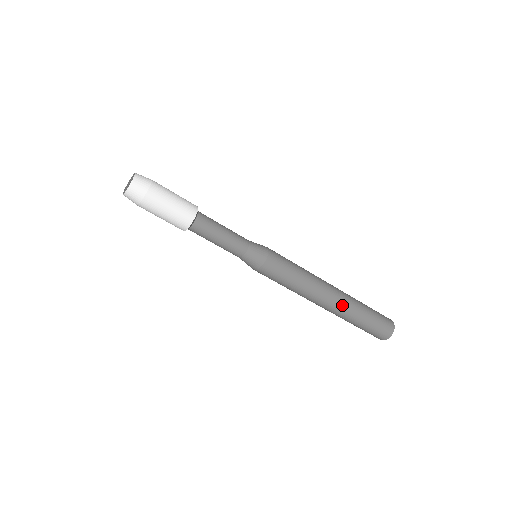
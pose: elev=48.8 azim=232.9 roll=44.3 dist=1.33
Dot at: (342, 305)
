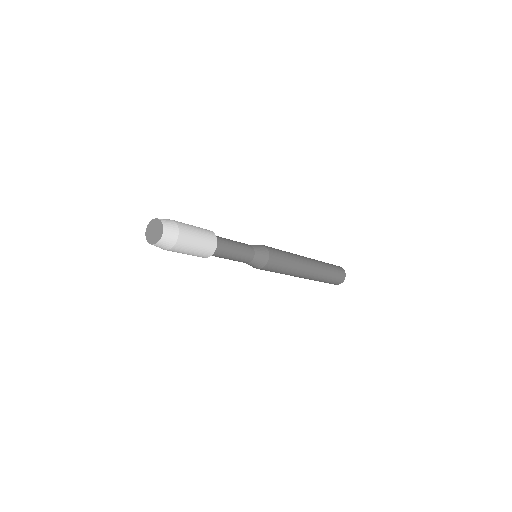
Dot at: occluded
